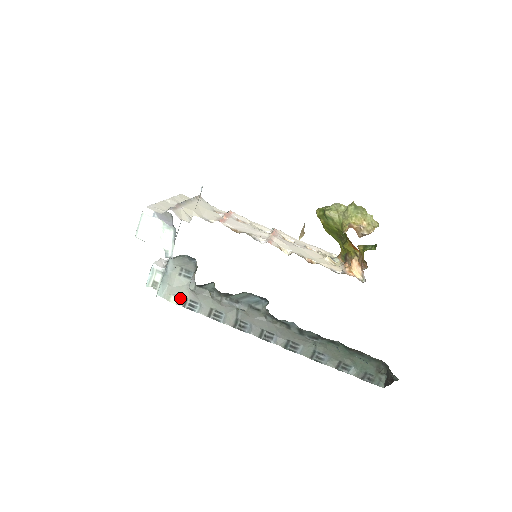
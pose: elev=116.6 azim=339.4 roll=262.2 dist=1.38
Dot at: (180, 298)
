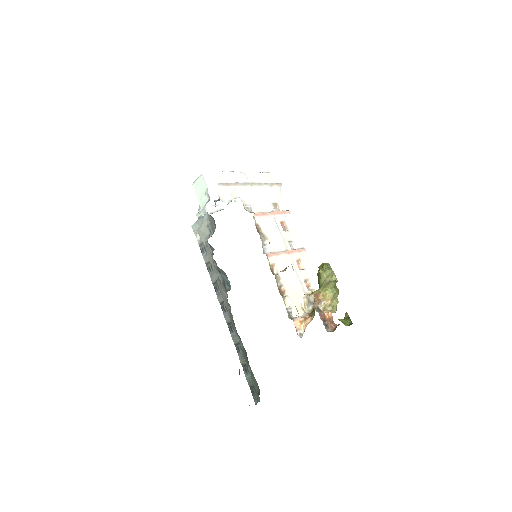
Dot at: (201, 239)
